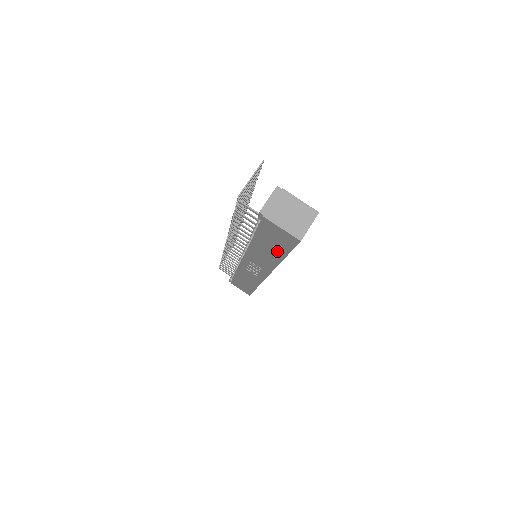
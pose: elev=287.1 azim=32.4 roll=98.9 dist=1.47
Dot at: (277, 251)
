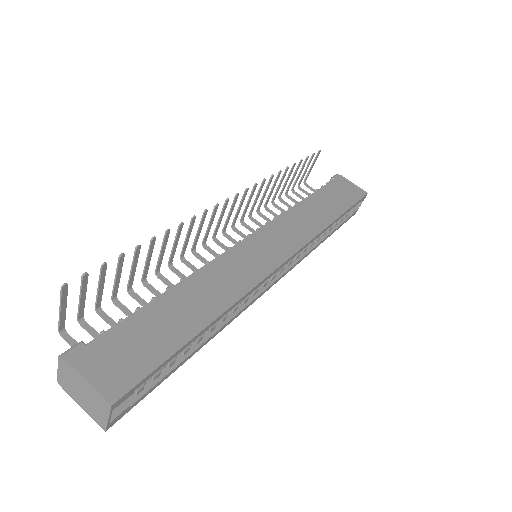
Dot at: occluded
